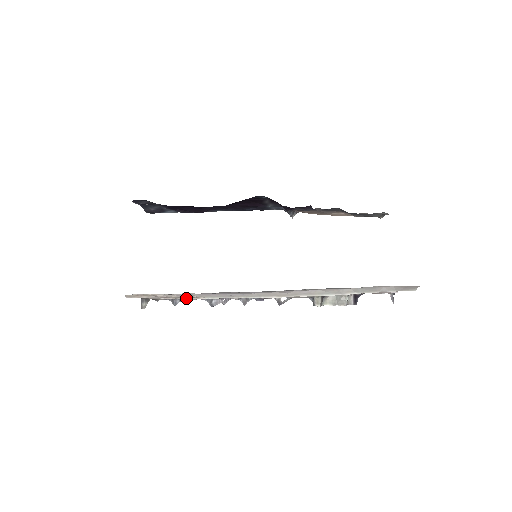
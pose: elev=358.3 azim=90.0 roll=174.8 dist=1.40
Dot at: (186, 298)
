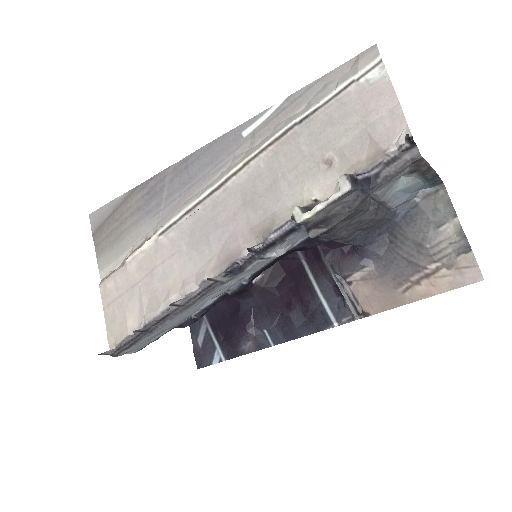
Dot at: (147, 241)
